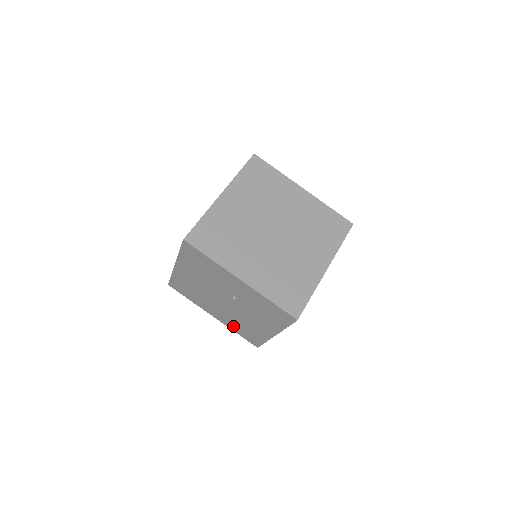
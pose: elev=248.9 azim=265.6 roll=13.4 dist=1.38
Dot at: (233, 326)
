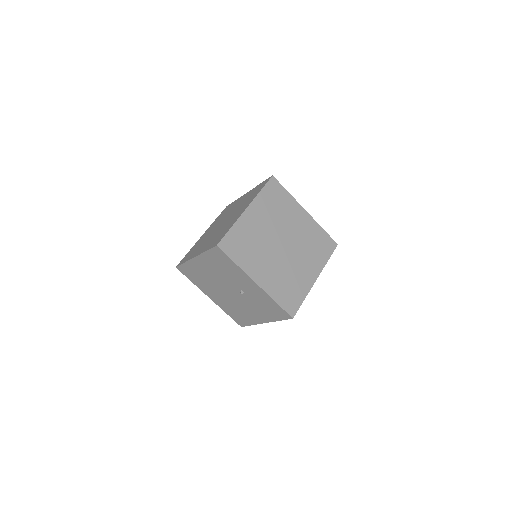
Dot at: (226, 308)
